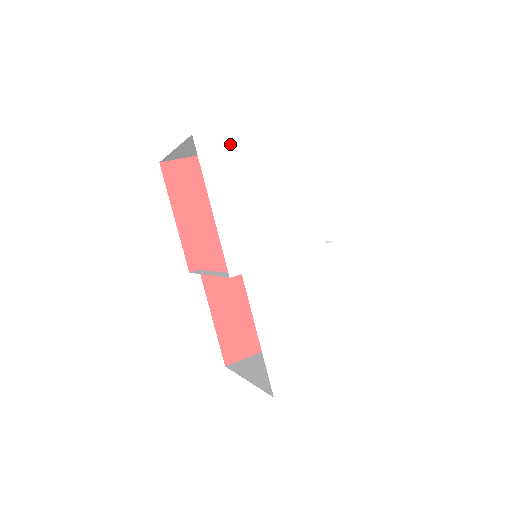
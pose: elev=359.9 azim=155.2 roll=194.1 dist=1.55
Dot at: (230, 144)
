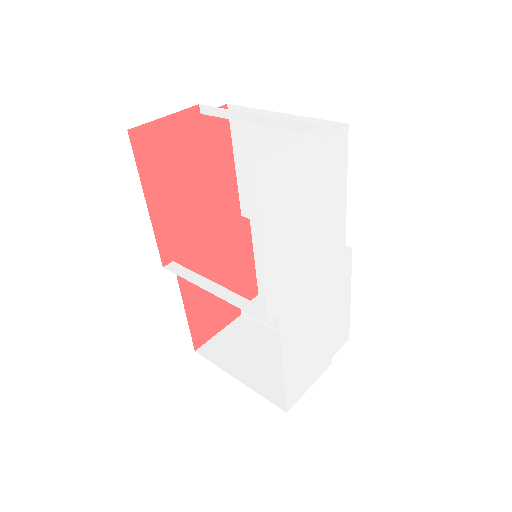
Dot at: (287, 165)
